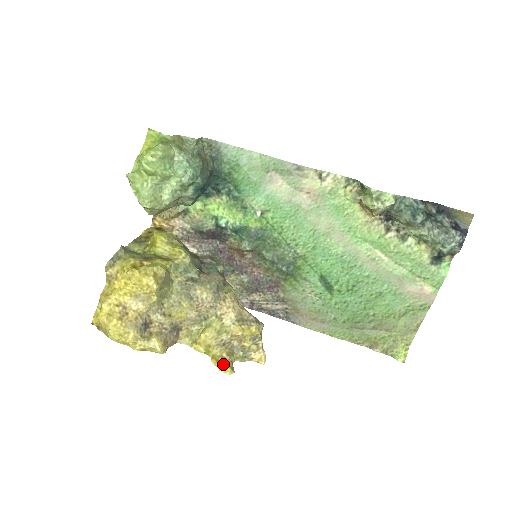
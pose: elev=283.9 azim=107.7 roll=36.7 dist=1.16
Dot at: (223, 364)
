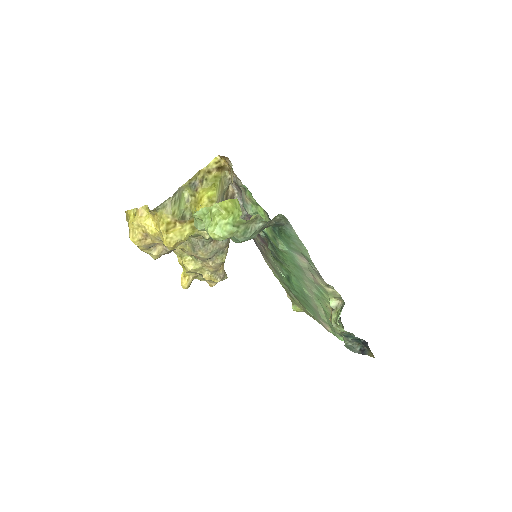
Dot at: (185, 283)
